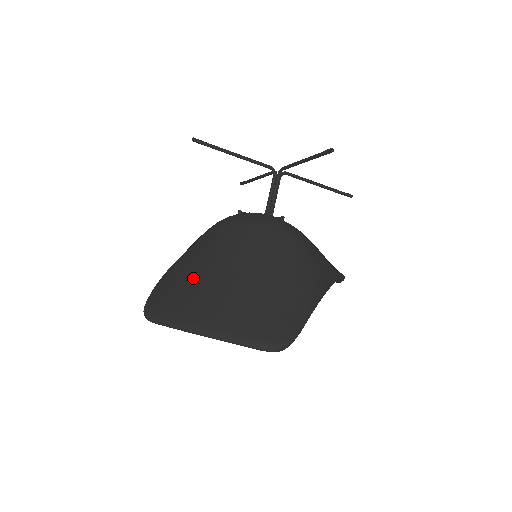
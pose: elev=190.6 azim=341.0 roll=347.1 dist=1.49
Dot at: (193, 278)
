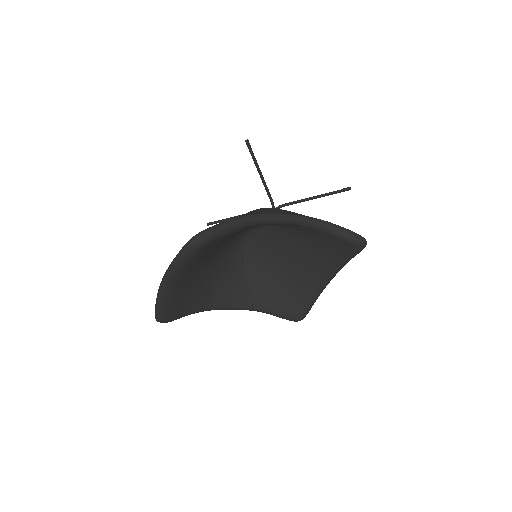
Dot at: occluded
